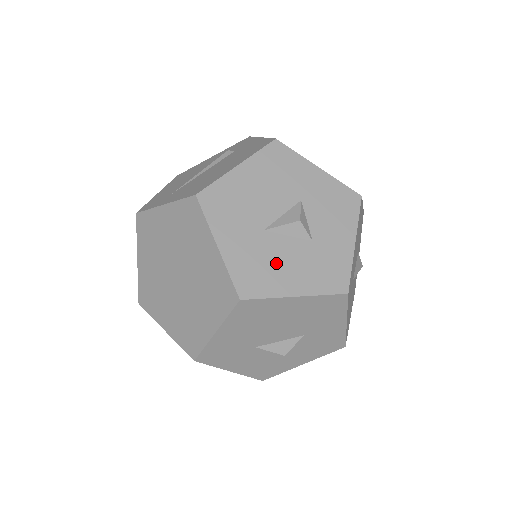
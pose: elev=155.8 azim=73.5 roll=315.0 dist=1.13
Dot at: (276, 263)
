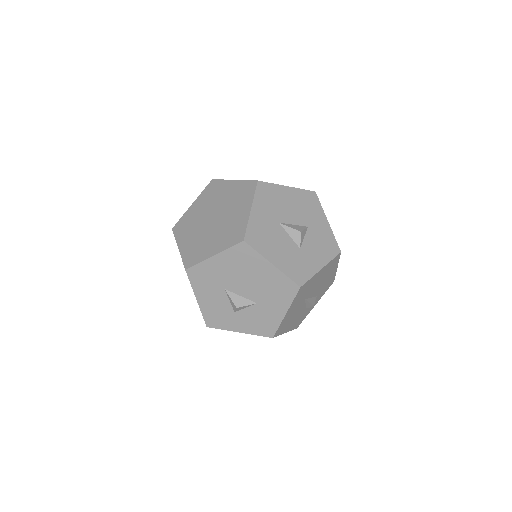
Dot at: (274, 241)
